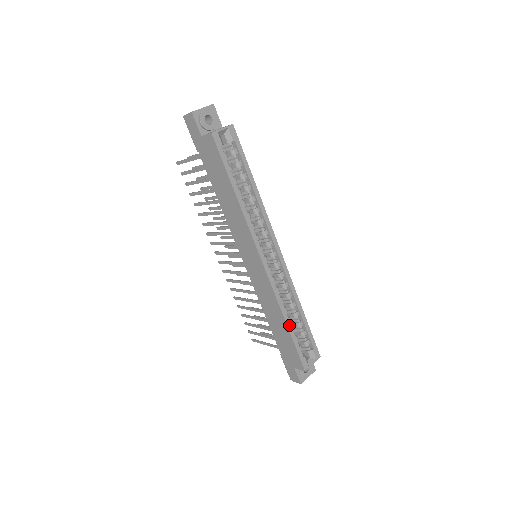
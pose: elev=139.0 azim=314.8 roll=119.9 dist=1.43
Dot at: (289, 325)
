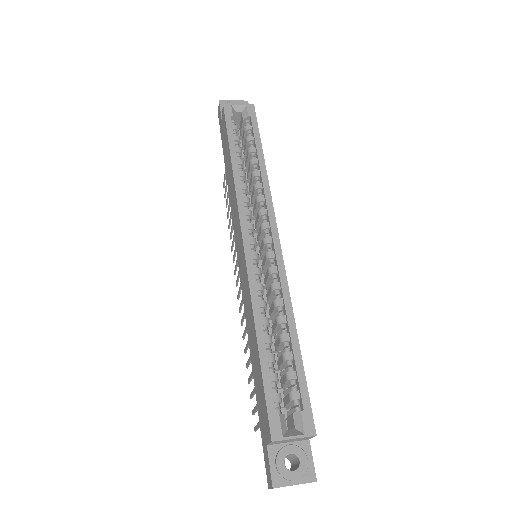
Dot at: (261, 342)
